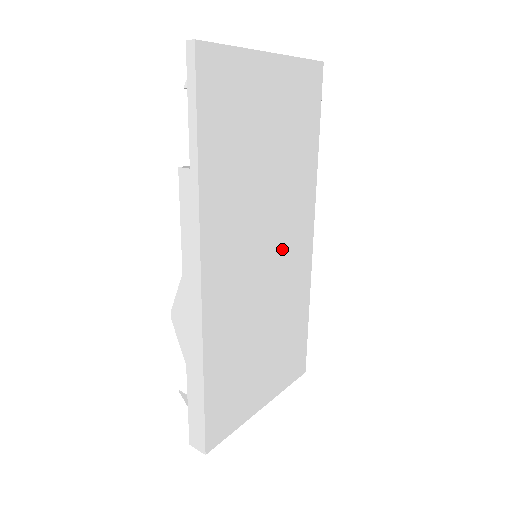
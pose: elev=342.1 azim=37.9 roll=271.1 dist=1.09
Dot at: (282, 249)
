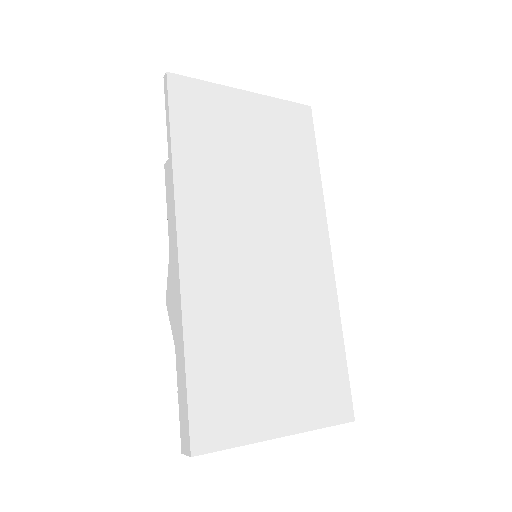
Dot at: (285, 252)
